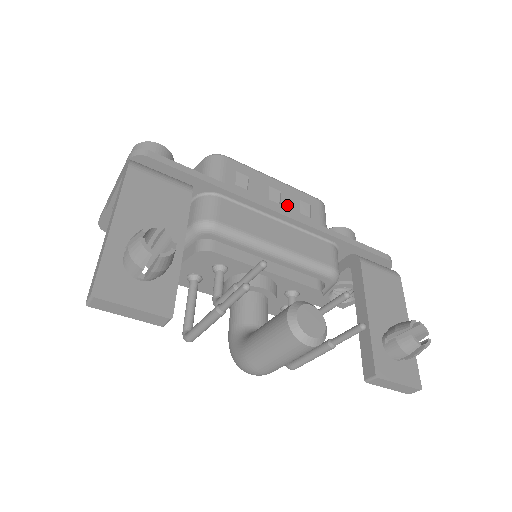
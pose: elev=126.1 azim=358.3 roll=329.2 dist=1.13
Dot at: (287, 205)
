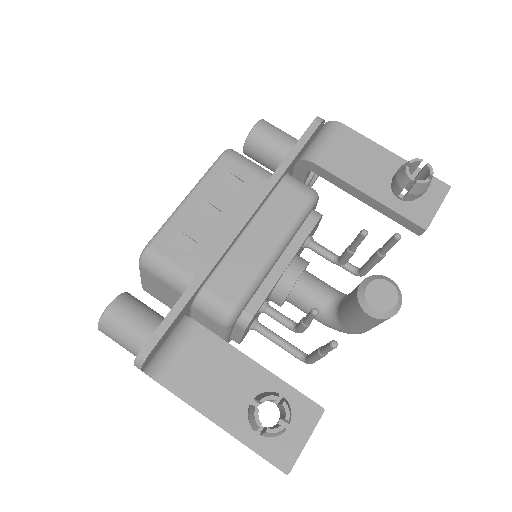
Dot at: (223, 203)
